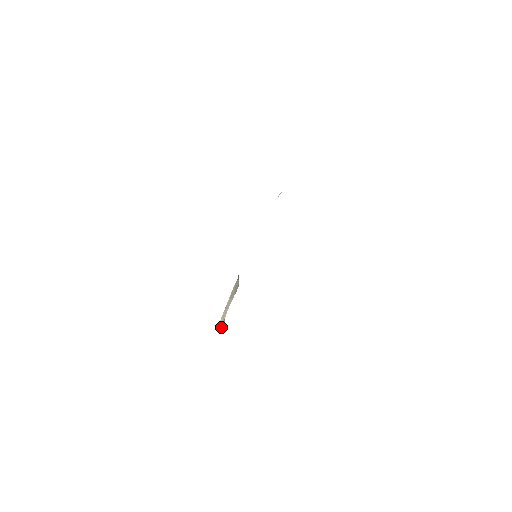
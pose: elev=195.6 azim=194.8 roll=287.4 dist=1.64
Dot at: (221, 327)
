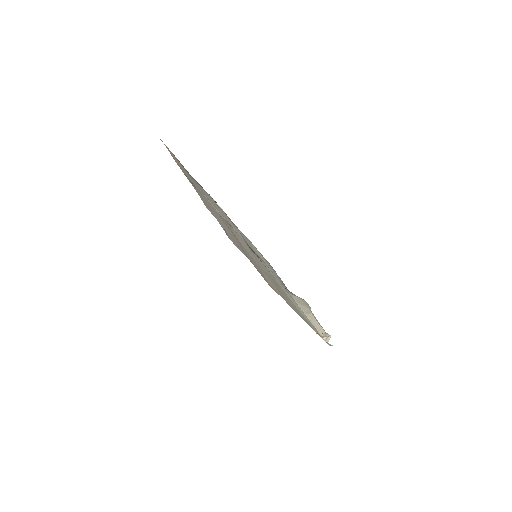
Dot at: (323, 338)
